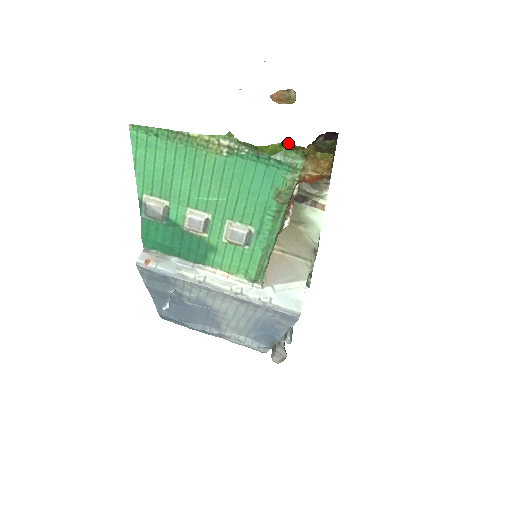
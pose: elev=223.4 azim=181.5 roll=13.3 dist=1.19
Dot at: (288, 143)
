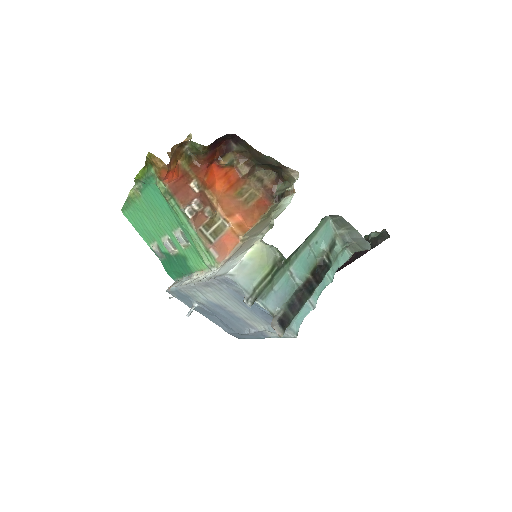
Dot at: (145, 164)
